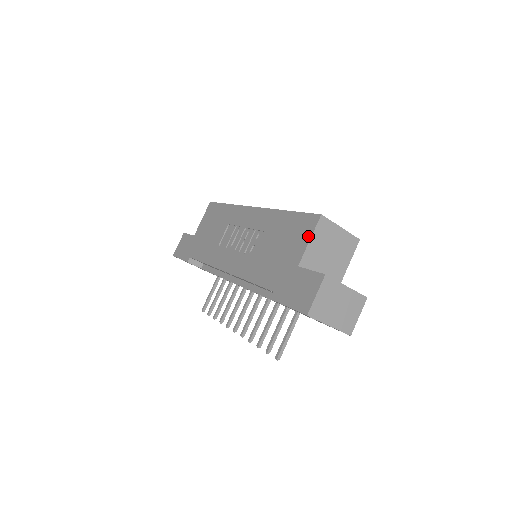
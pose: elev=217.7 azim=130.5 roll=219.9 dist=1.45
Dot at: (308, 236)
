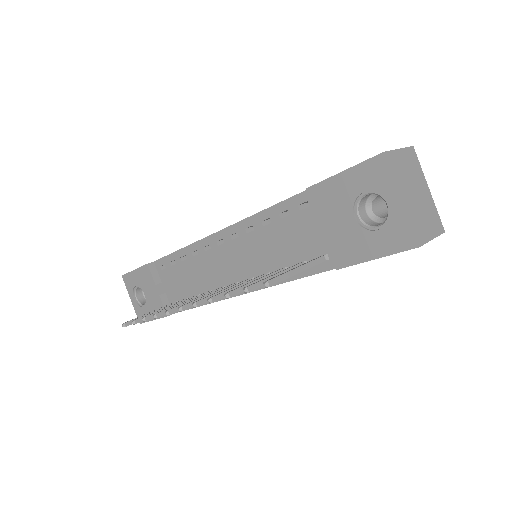
Dot at: occluded
